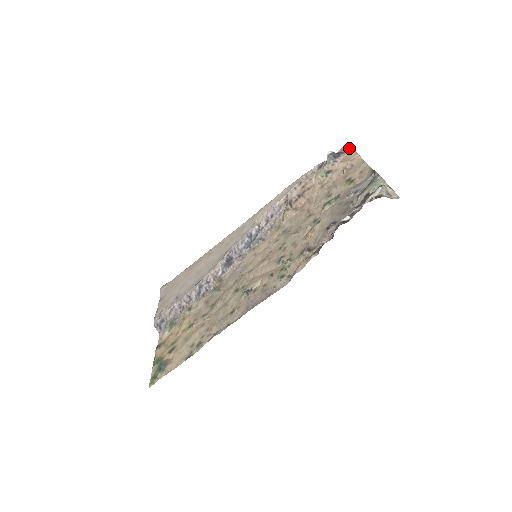
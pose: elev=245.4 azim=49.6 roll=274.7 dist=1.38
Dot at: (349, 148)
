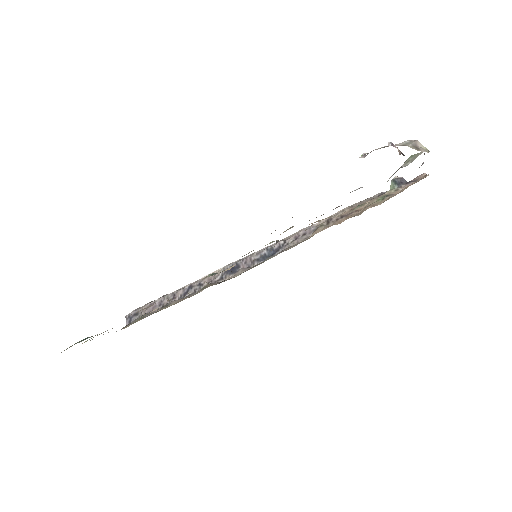
Dot at: (424, 176)
